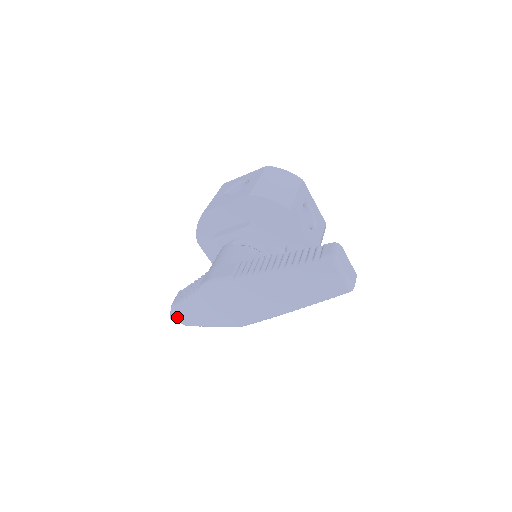
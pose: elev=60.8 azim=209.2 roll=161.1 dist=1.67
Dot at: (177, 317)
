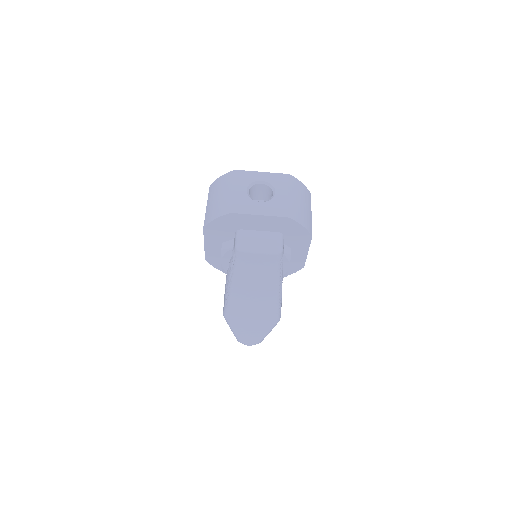
Dot at: (248, 344)
